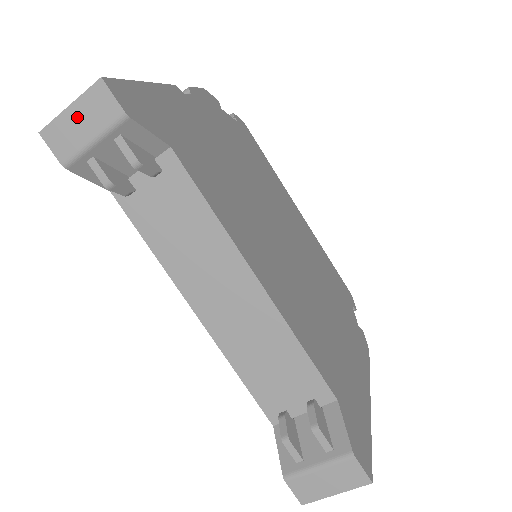
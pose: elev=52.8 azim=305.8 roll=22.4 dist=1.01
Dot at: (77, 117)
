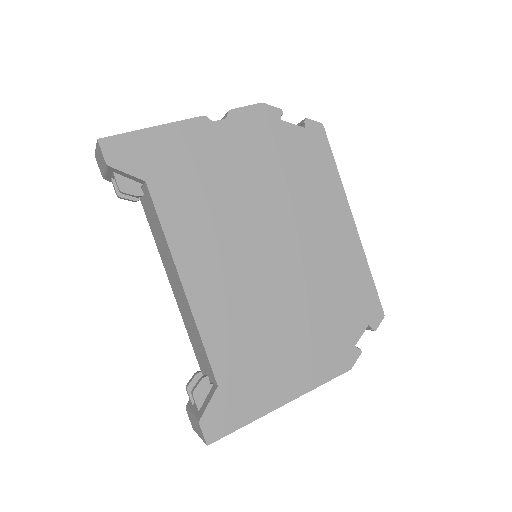
Dot at: (99, 155)
